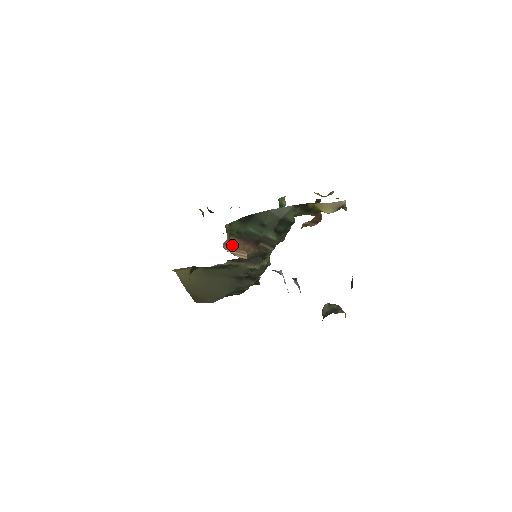
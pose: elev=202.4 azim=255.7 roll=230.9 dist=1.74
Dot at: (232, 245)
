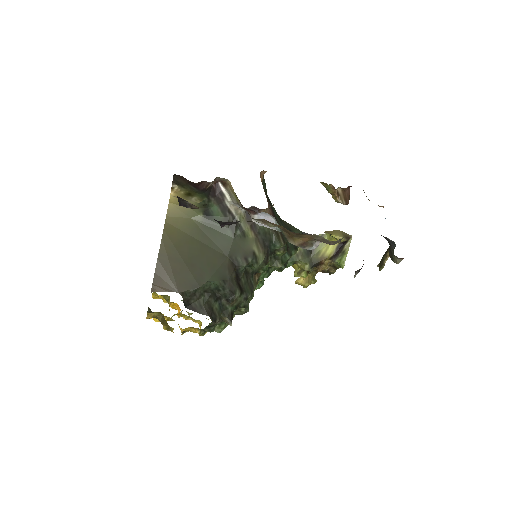
Dot at: occluded
